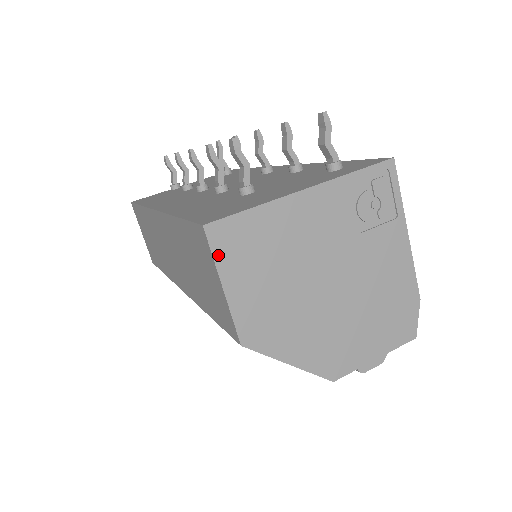
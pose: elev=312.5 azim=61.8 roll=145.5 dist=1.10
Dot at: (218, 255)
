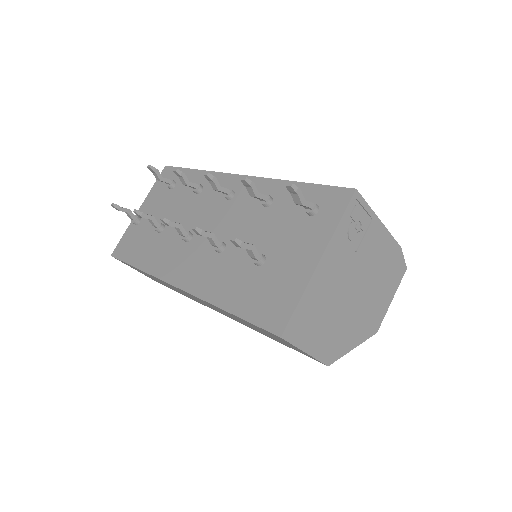
Dot at: (295, 342)
